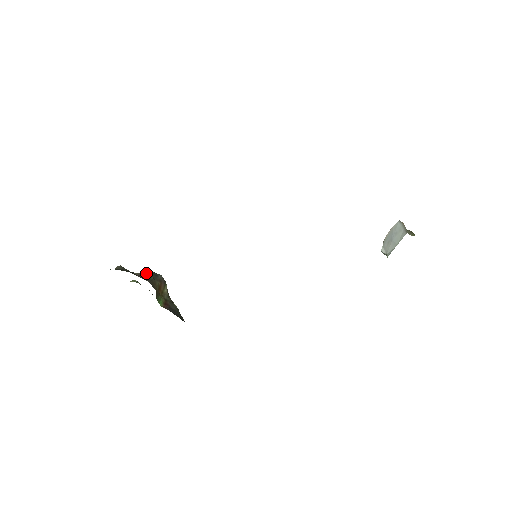
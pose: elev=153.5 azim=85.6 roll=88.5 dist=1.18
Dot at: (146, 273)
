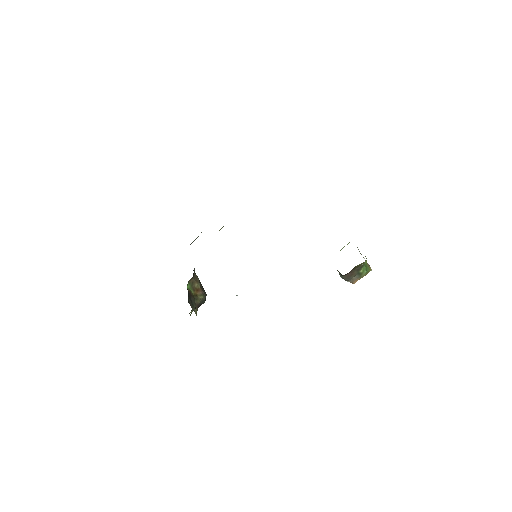
Dot at: occluded
